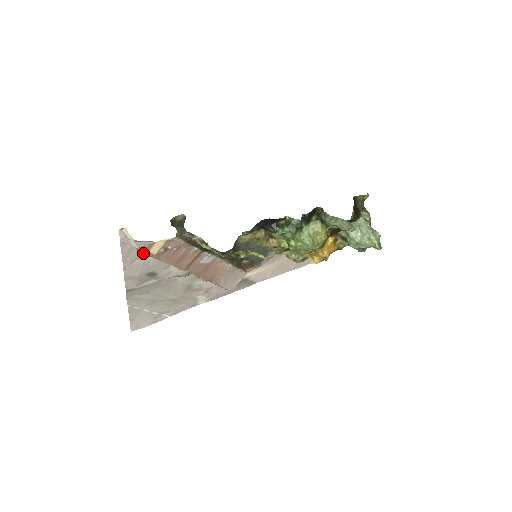
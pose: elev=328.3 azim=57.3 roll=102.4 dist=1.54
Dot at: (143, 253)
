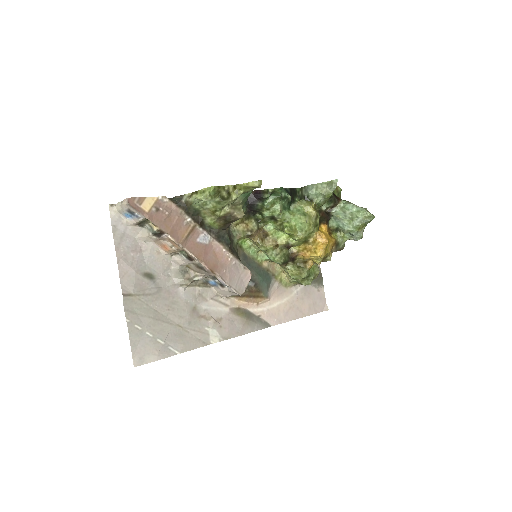
Dot at: (134, 206)
